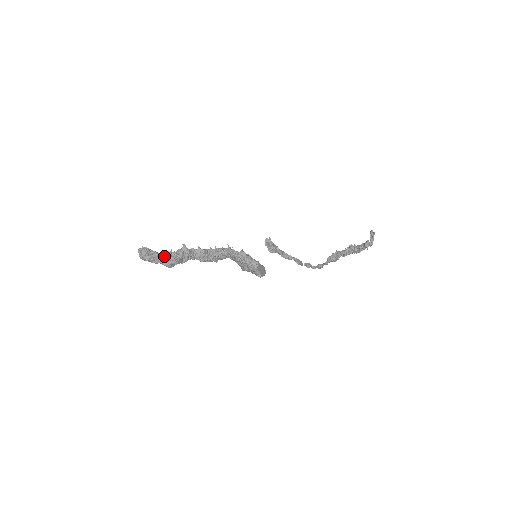
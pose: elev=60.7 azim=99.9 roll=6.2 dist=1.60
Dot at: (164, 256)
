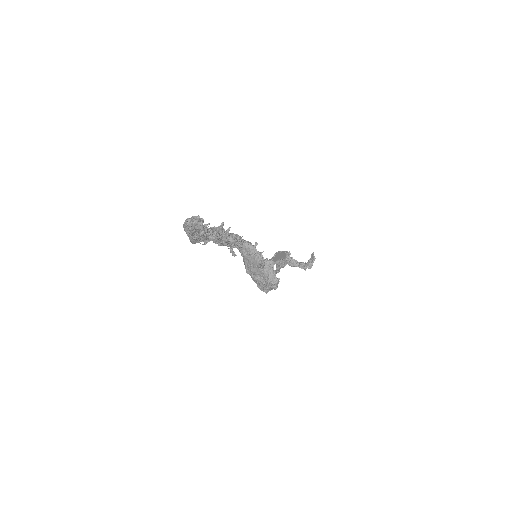
Dot at: (206, 234)
